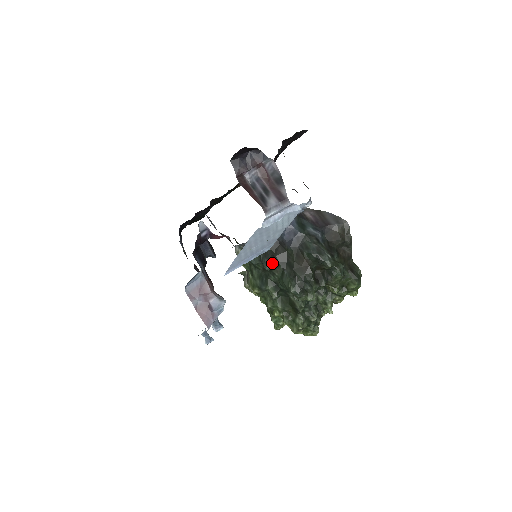
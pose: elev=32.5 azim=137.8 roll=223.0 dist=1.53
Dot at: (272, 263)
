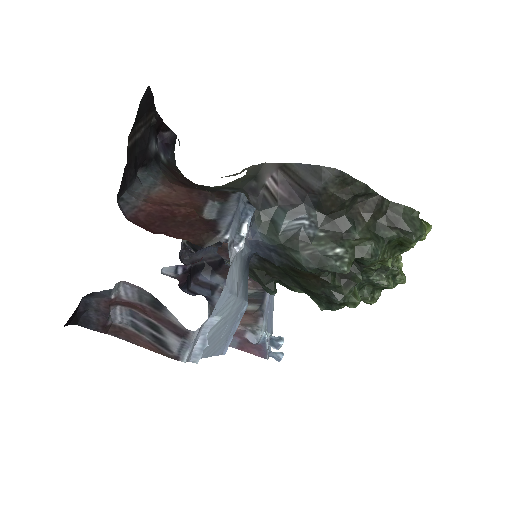
Dot at: (273, 285)
